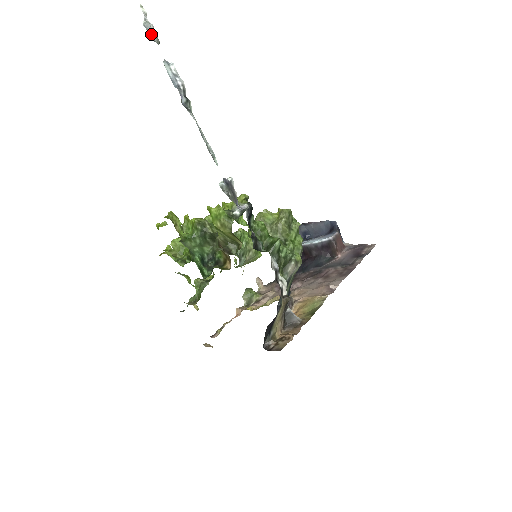
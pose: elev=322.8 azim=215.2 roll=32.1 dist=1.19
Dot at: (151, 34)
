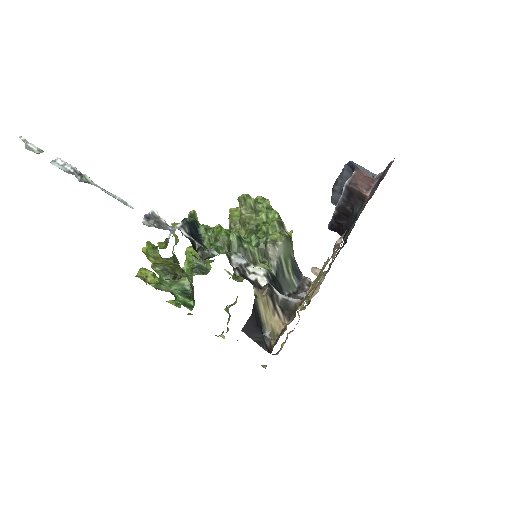
Dot at: (33, 151)
